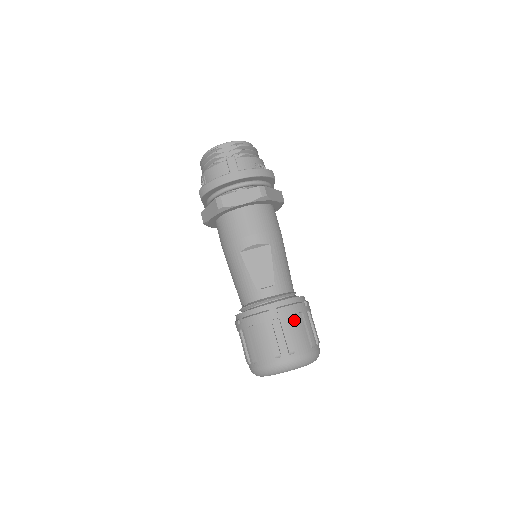
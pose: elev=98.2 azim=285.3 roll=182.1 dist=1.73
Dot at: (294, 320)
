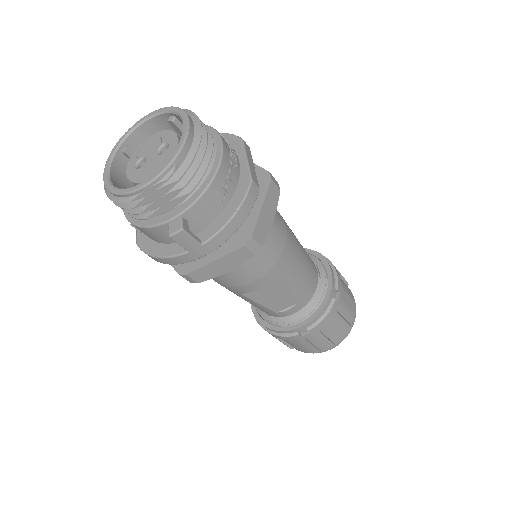
Dot at: (329, 324)
